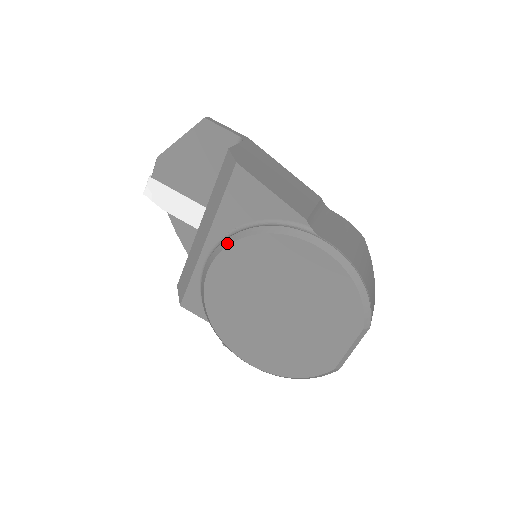
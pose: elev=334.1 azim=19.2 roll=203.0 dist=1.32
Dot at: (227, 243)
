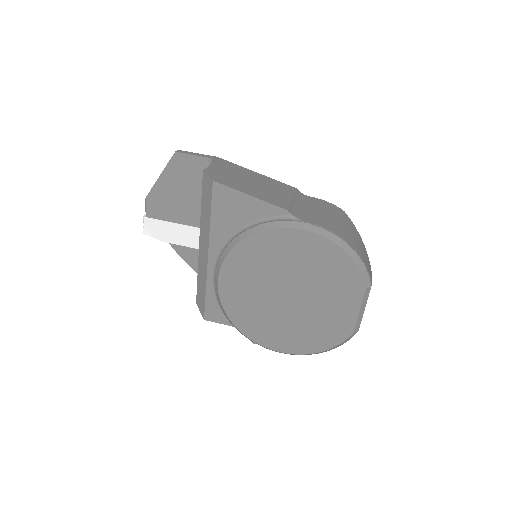
Dot at: (227, 252)
